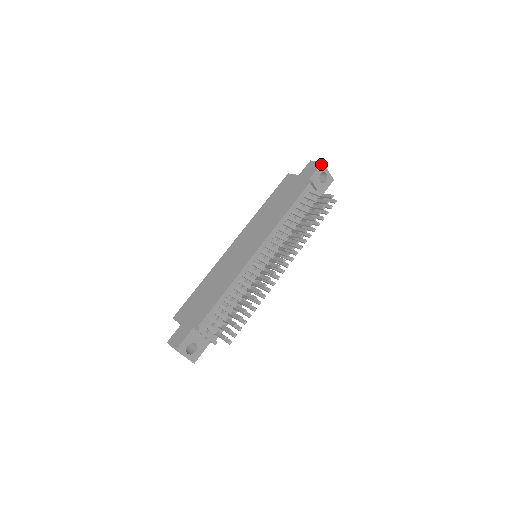
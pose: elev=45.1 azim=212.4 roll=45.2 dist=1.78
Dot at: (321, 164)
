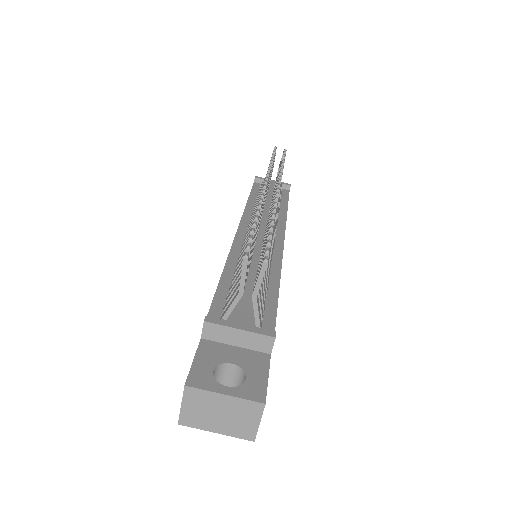
Dot at: occluded
